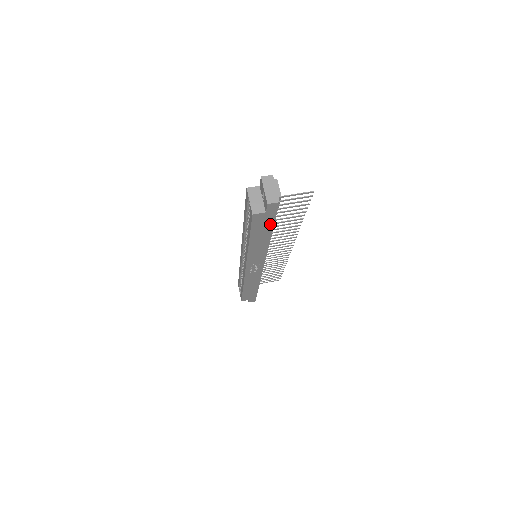
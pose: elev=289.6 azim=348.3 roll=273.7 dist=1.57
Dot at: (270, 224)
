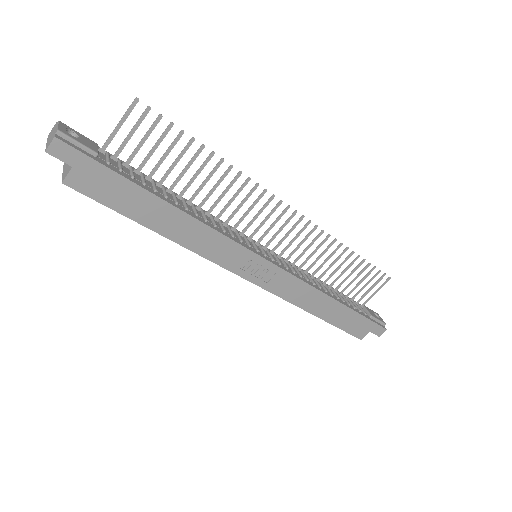
Dot at: (122, 183)
